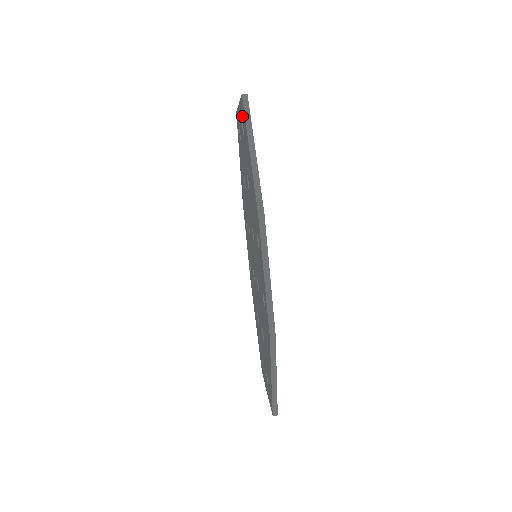
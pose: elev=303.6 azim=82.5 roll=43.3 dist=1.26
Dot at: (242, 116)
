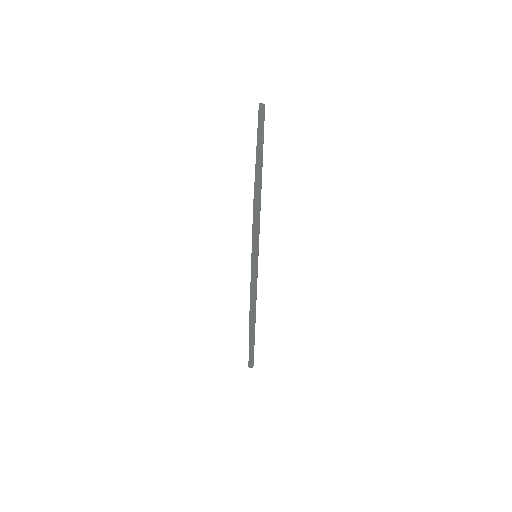
Dot at: occluded
